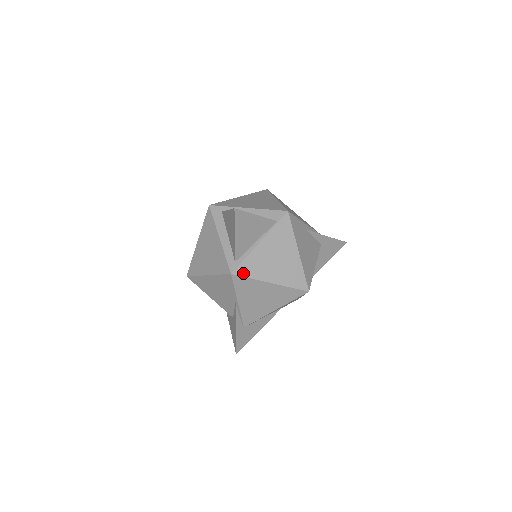
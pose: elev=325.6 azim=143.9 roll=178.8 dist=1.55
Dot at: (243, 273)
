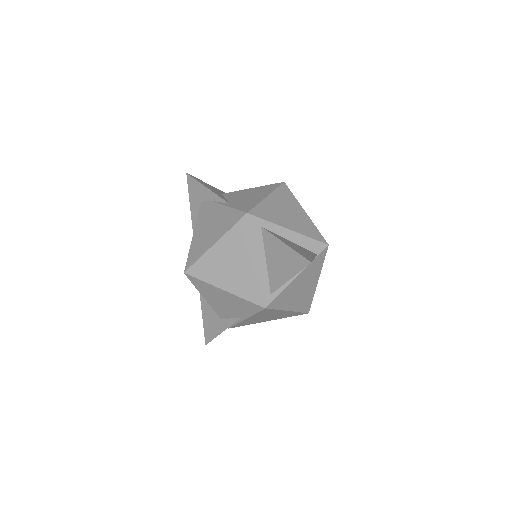
Dot at: (274, 306)
